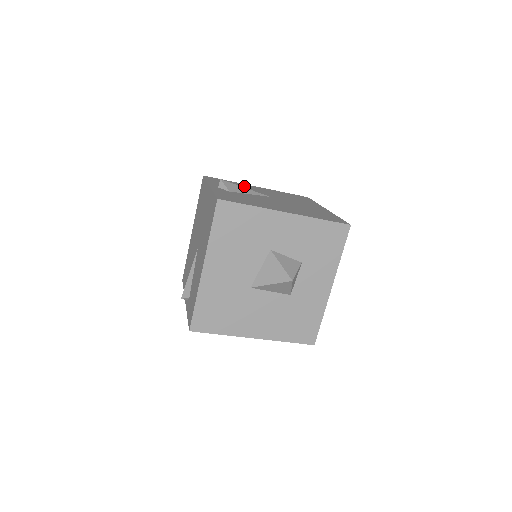
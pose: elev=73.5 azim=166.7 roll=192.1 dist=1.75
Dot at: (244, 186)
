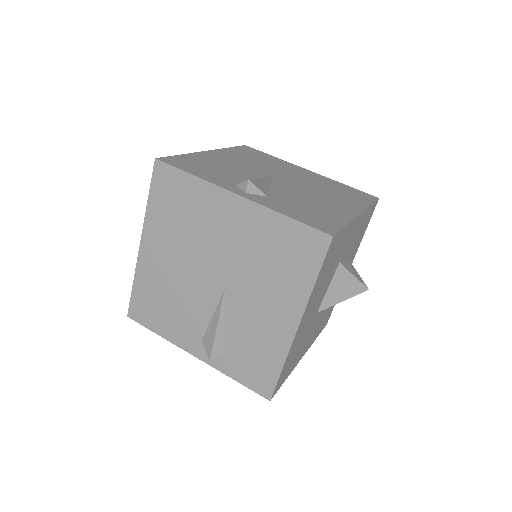
Dot at: (215, 161)
